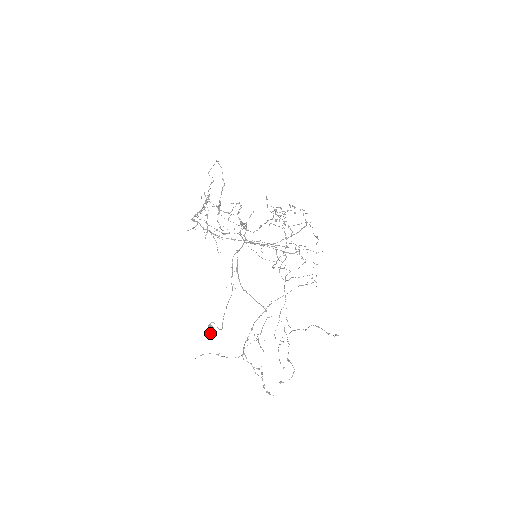
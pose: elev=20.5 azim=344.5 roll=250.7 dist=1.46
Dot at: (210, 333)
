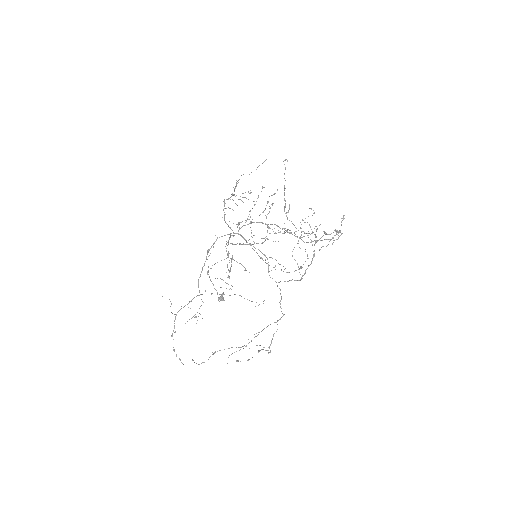
Dot at: (218, 300)
